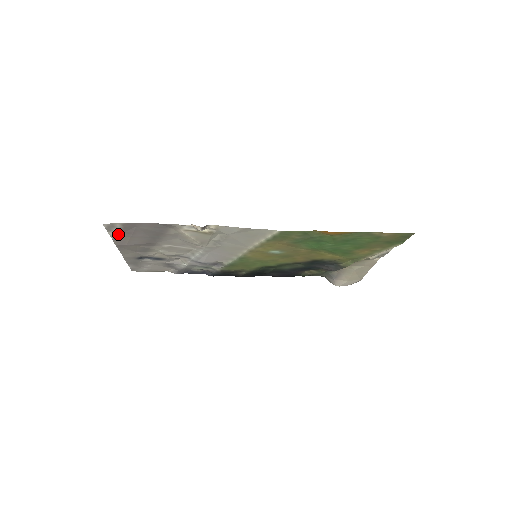
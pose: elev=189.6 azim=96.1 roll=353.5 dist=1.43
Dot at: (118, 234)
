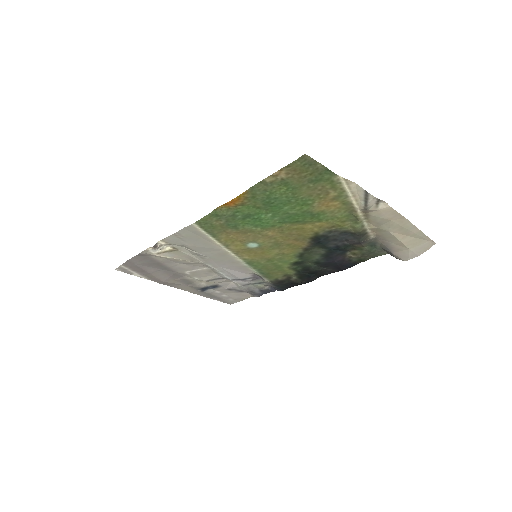
Dot at: (142, 274)
